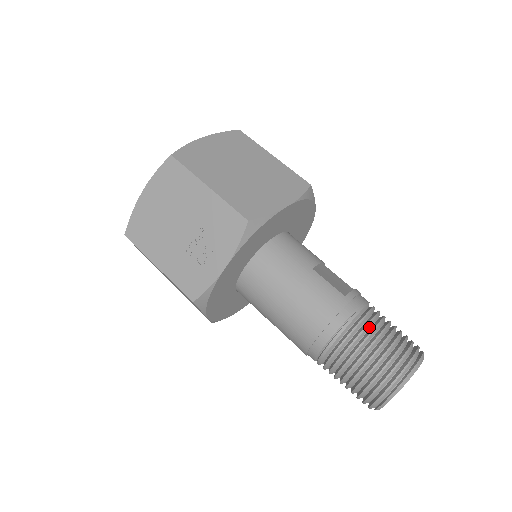
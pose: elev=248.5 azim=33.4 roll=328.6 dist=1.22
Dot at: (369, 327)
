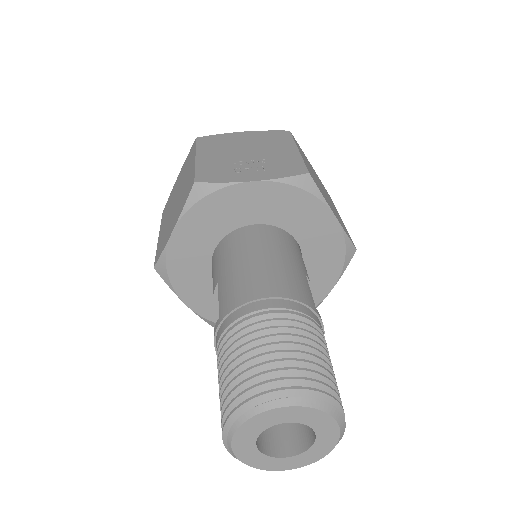
Dot at: (316, 342)
